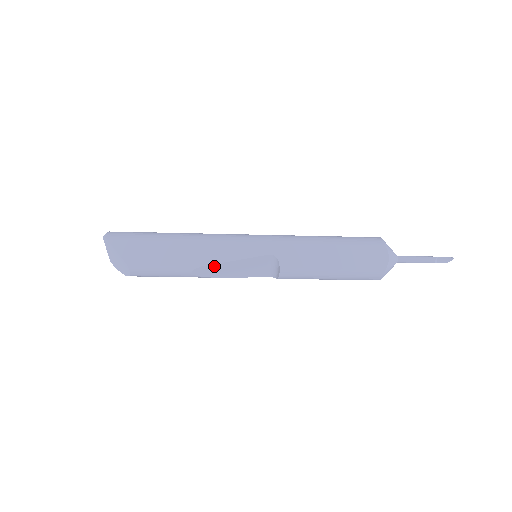
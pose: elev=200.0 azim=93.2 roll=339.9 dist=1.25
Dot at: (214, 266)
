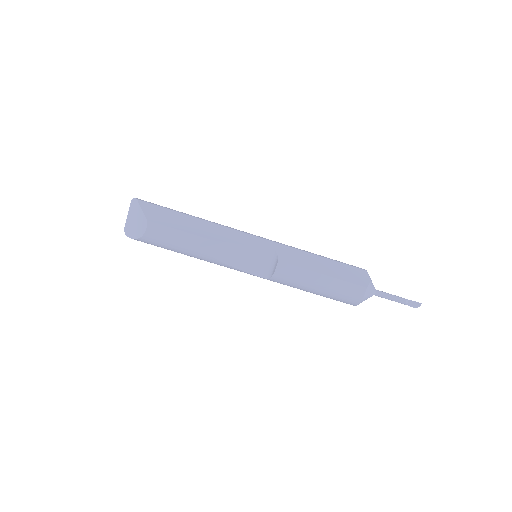
Dot at: (222, 244)
